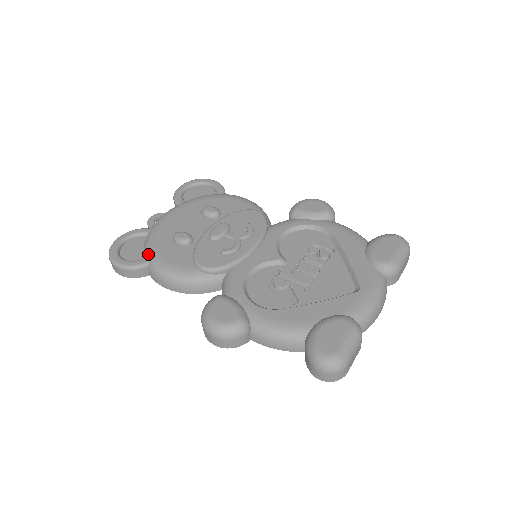
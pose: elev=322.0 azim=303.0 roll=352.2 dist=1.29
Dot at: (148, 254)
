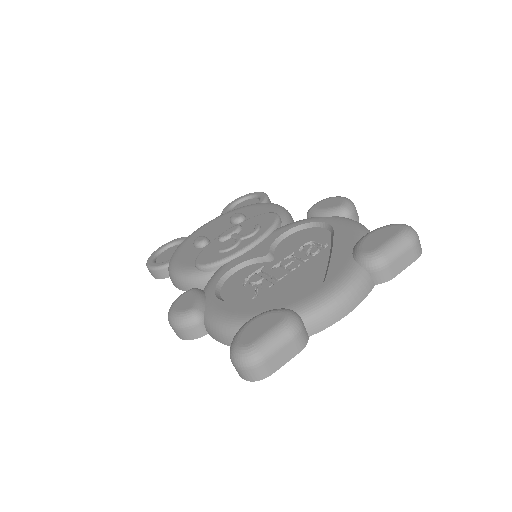
Dot at: (171, 257)
